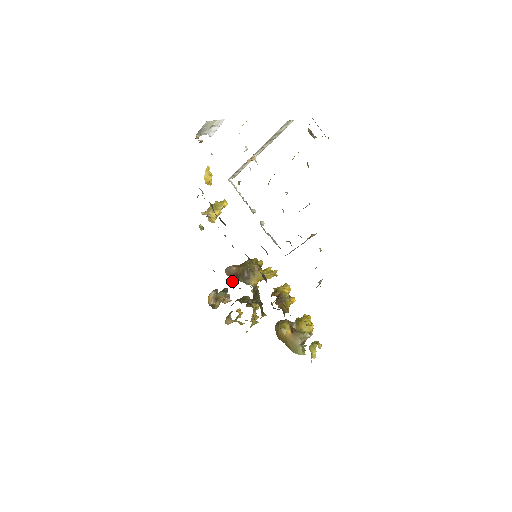
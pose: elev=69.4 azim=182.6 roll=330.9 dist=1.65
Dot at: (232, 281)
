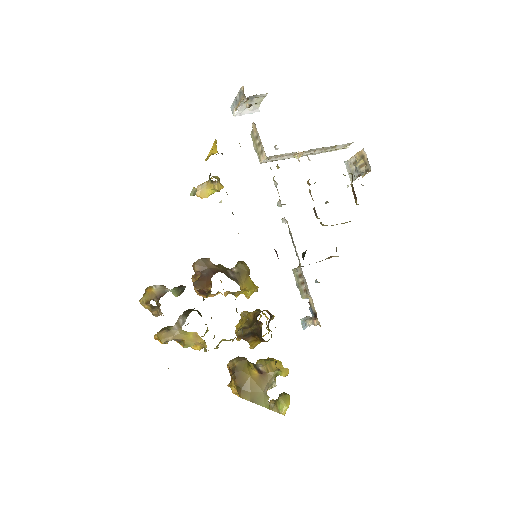
Dot at: (204, 277)
